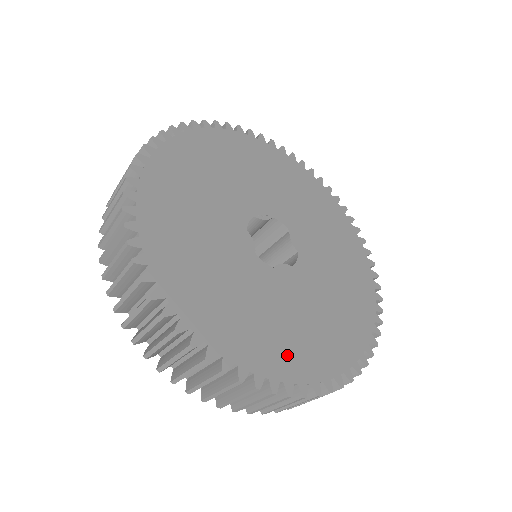
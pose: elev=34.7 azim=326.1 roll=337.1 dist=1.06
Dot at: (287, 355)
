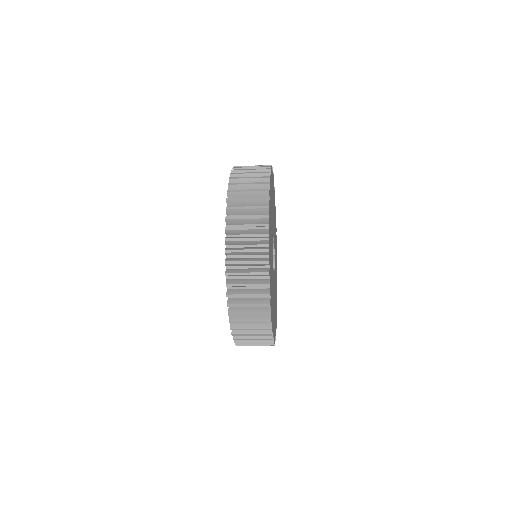
Dot at: occluded
